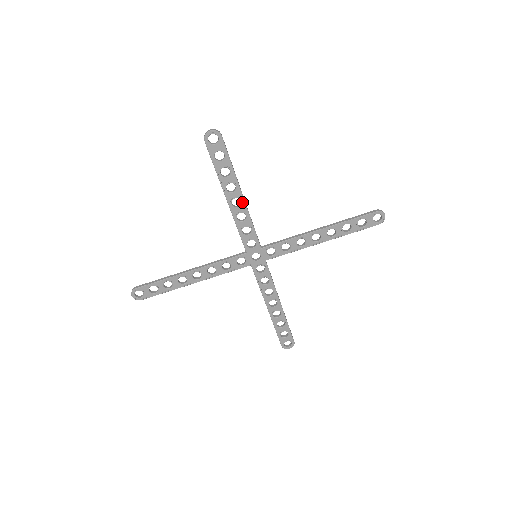
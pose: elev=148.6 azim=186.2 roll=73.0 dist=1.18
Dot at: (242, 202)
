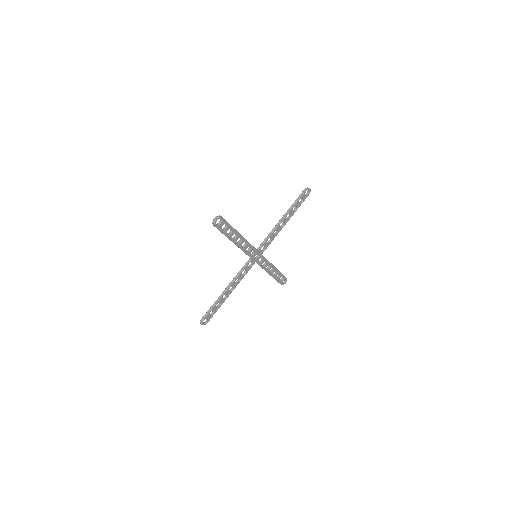
Dot at: (242, 238)
